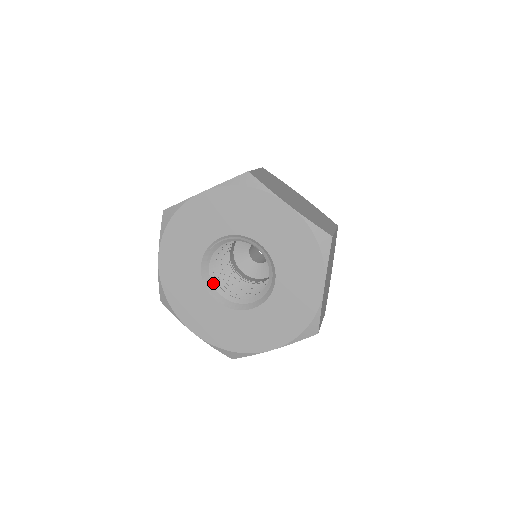
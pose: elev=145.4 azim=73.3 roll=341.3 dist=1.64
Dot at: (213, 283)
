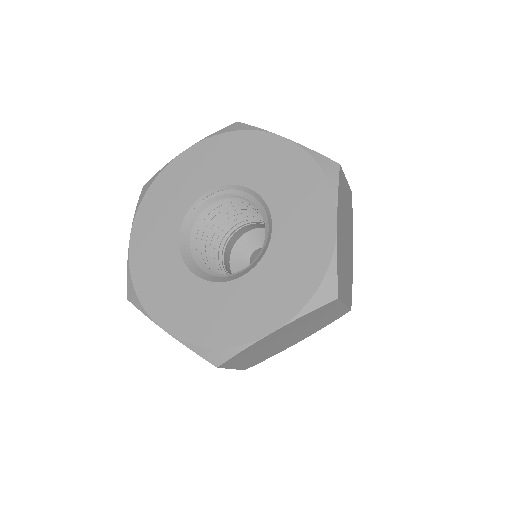
Dot at: (195, 261)
